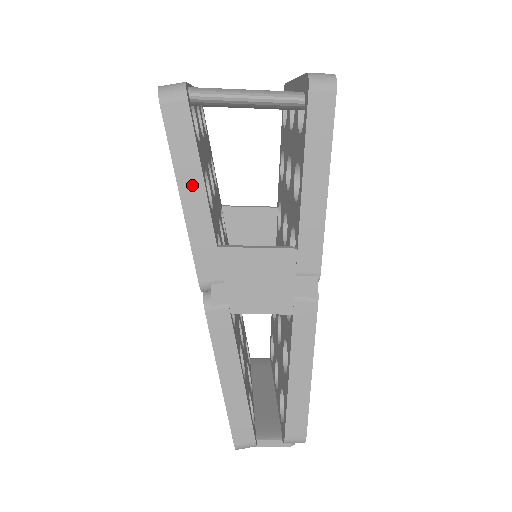
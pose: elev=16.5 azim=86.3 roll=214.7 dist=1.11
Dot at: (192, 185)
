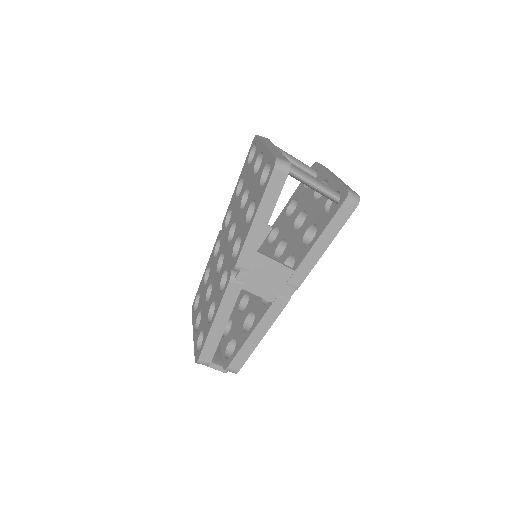
Dot at: (264, 215)
